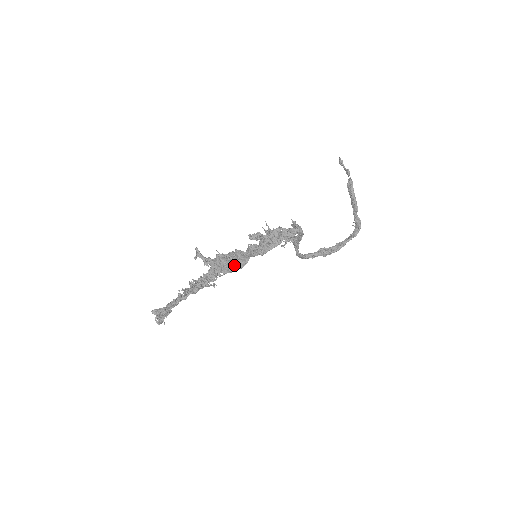
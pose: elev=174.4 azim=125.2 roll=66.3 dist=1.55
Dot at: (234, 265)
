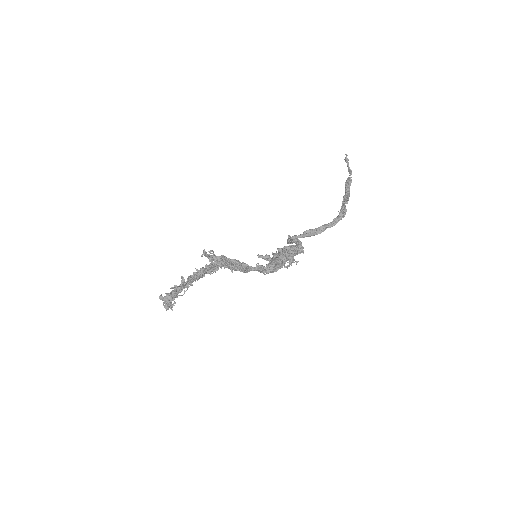
Dot at: occluded
